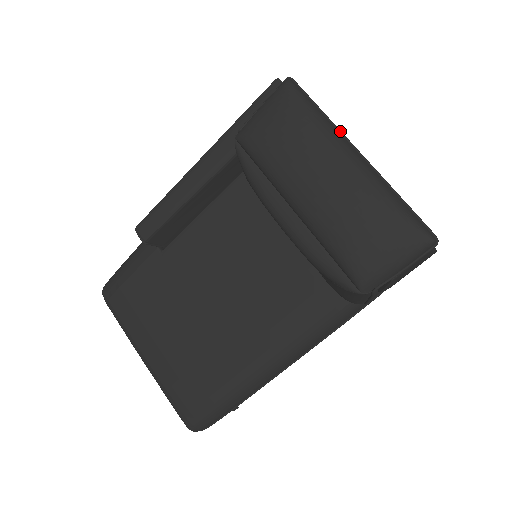
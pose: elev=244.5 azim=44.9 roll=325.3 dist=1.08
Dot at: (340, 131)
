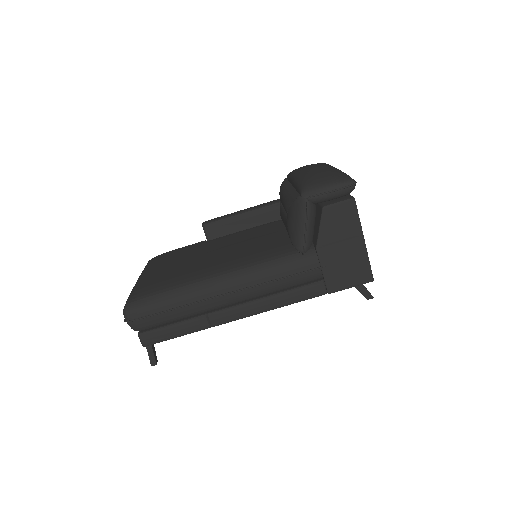
Dot at: occluded
